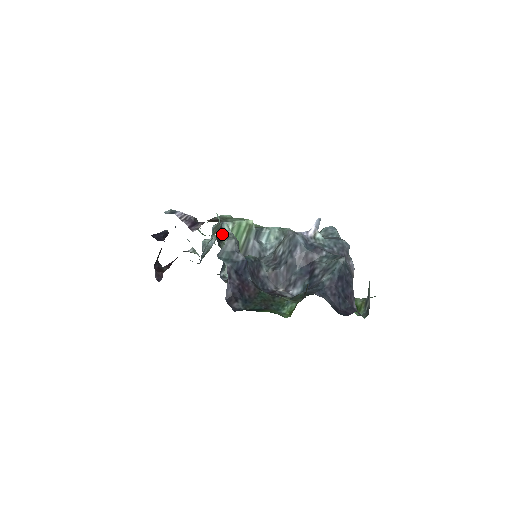
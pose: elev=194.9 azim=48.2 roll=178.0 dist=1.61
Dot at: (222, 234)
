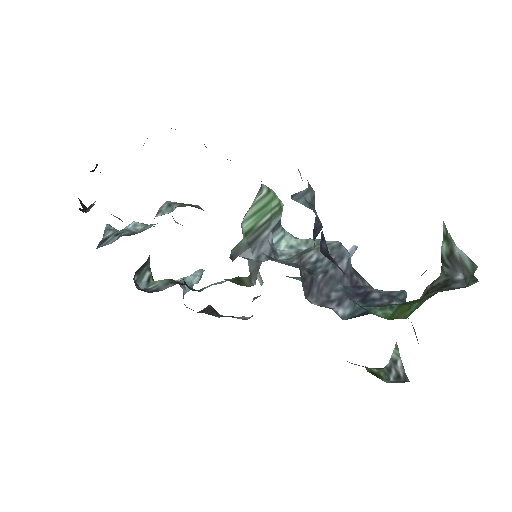
Dot at: occluded
